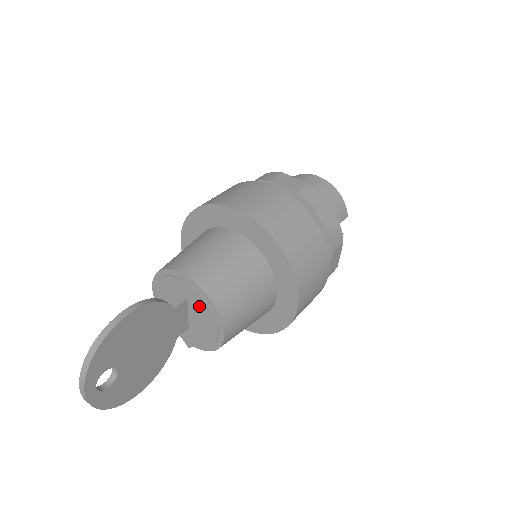
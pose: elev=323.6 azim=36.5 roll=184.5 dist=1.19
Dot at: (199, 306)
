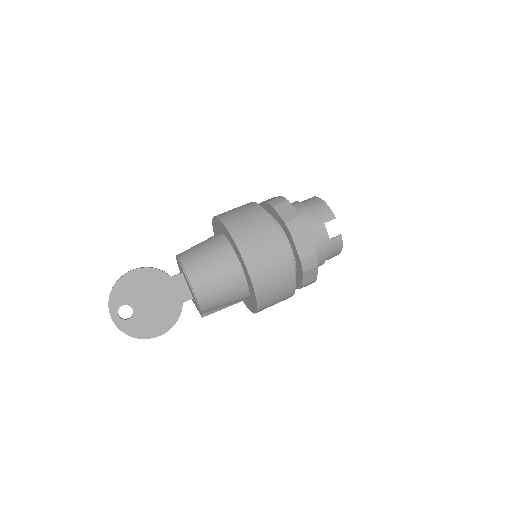
Dot at: occluded
